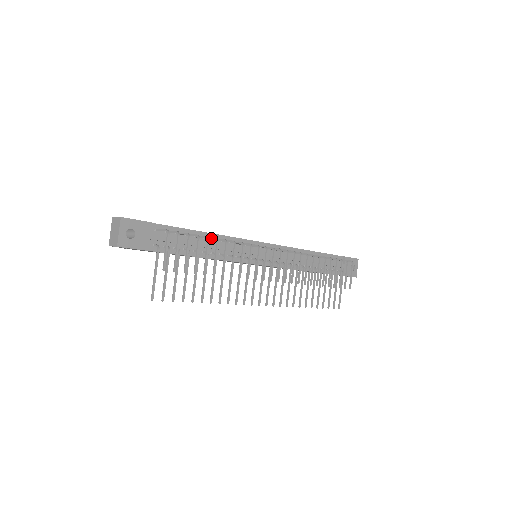
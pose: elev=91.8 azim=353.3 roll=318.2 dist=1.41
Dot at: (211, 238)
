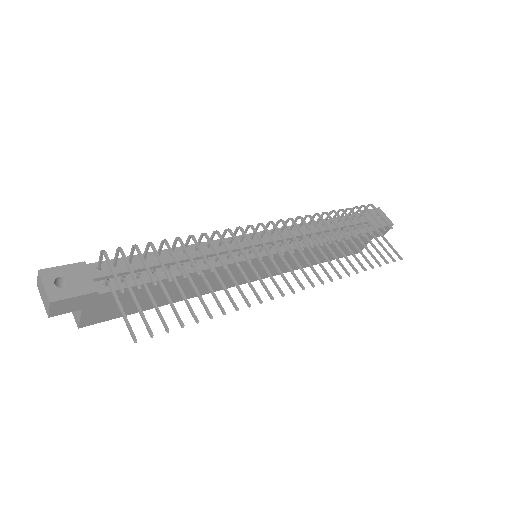
Dot at: (173, 245)
